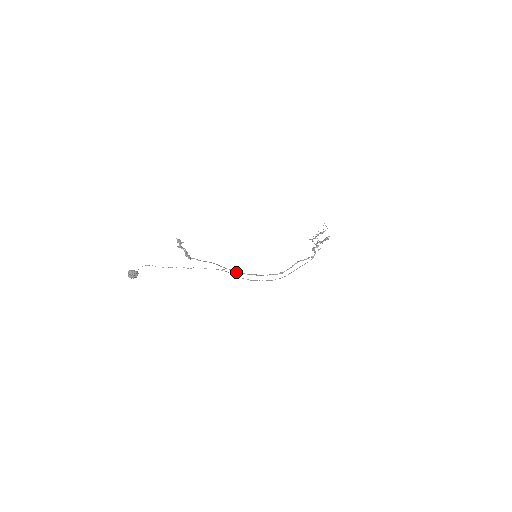
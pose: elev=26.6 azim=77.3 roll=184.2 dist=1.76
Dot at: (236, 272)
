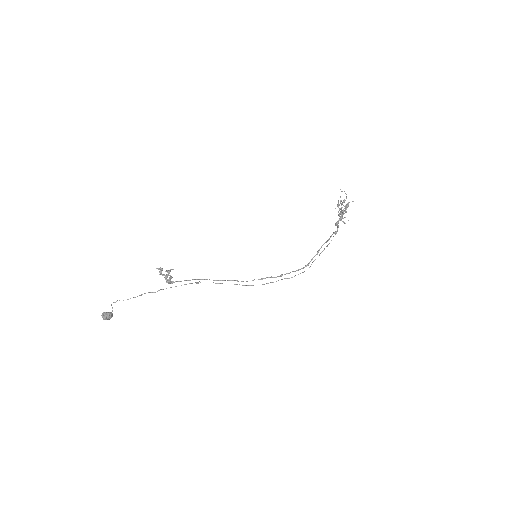
Dot at: (241, 281)
